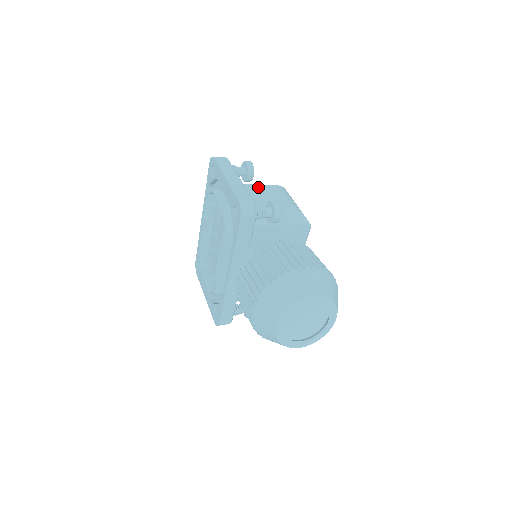
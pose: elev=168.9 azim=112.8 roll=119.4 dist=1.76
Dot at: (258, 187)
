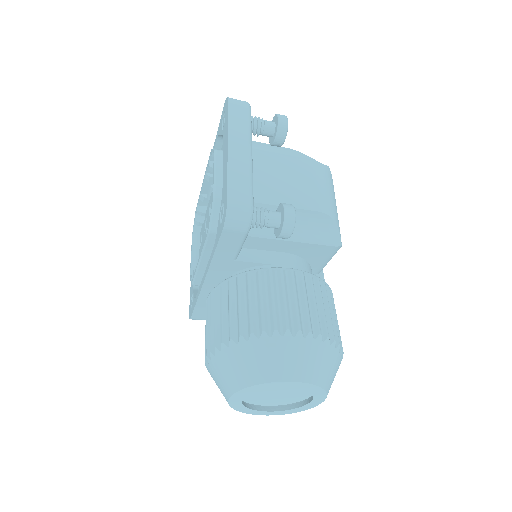
Dot at: (285, 161)
